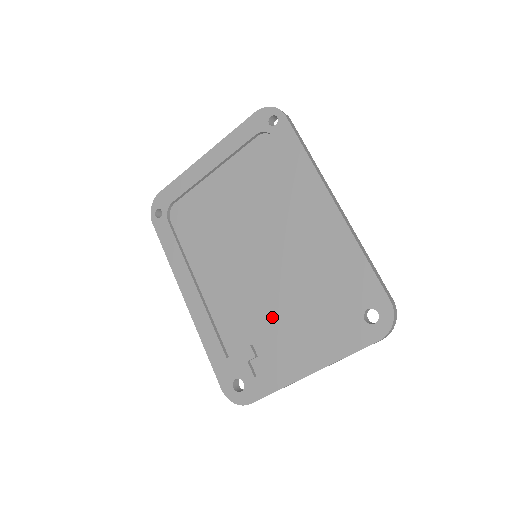
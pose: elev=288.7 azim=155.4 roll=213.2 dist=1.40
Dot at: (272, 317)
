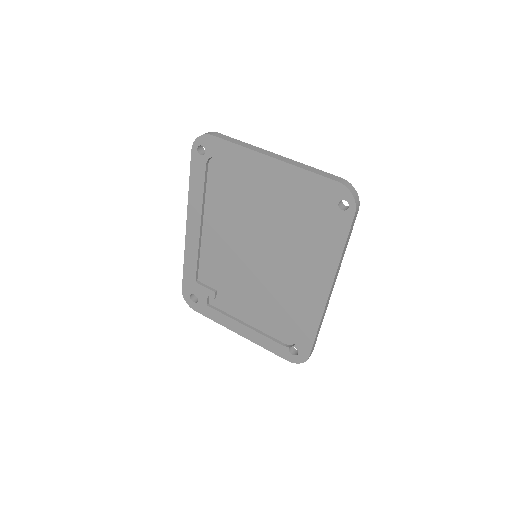
Dot at: (240, 293)
